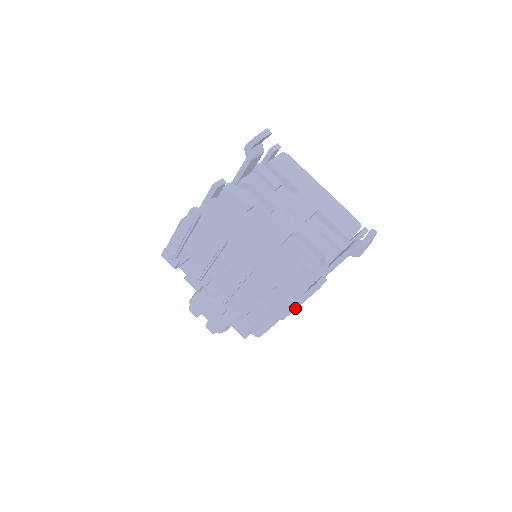
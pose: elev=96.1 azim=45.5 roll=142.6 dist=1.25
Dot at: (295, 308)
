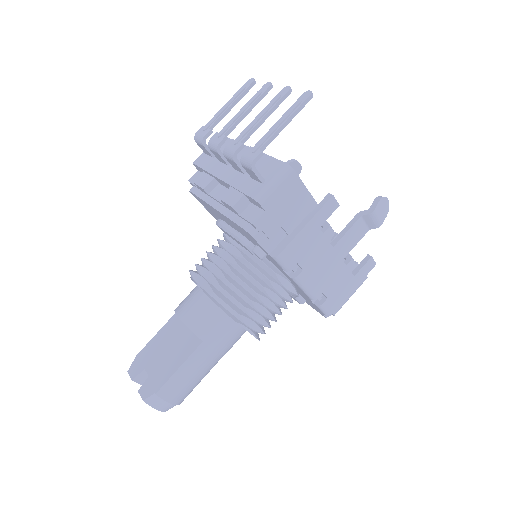
Dot at: (299, 231)
